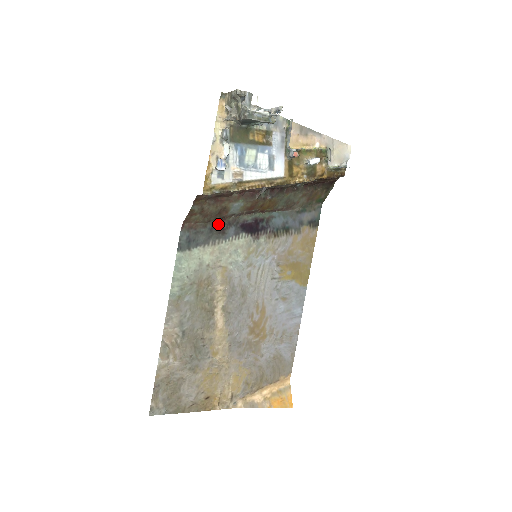
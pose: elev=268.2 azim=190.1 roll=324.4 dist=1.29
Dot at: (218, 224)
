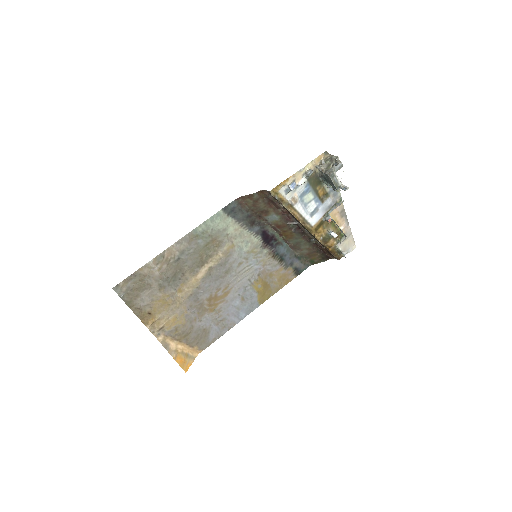
Dot at: (254, 217)
